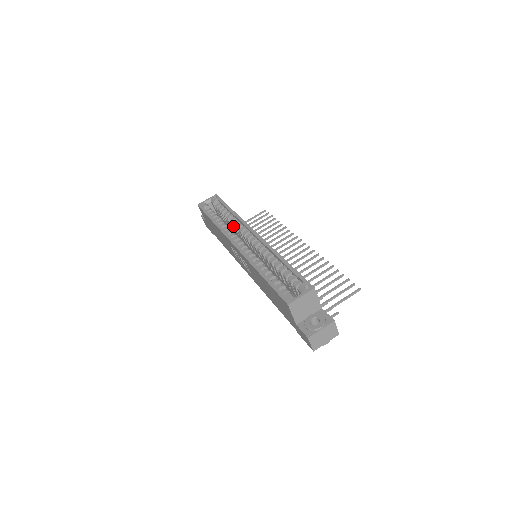
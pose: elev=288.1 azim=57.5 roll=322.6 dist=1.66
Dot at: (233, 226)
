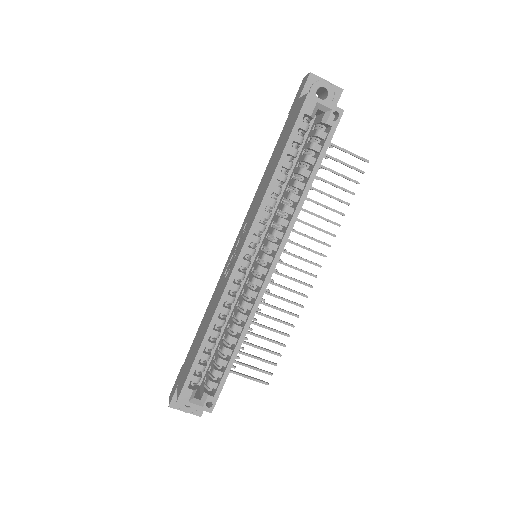
Dot at: (285, 200)
